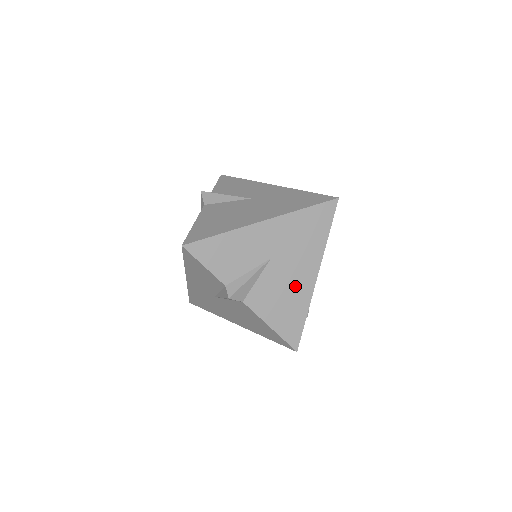
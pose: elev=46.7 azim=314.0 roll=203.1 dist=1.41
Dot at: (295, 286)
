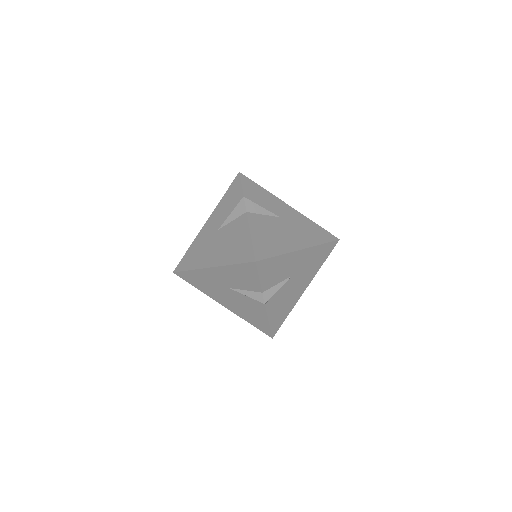
Dot at: (293, 295)
